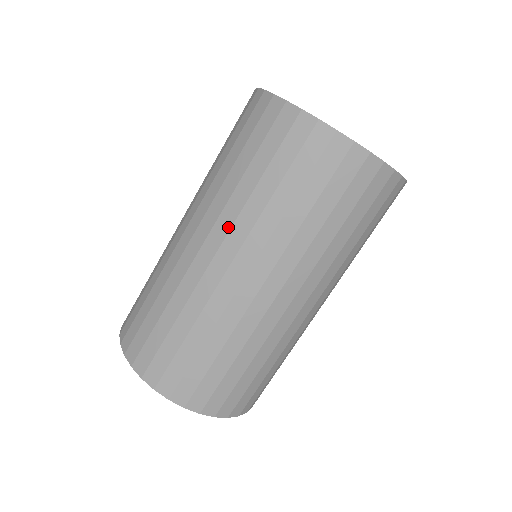
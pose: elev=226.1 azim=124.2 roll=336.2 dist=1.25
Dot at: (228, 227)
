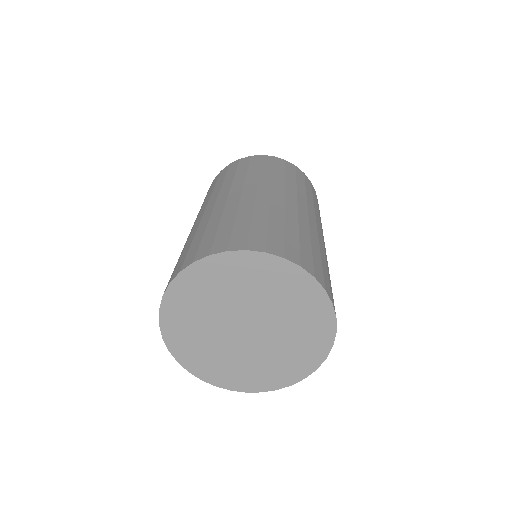
Dot at: (217, 194)
